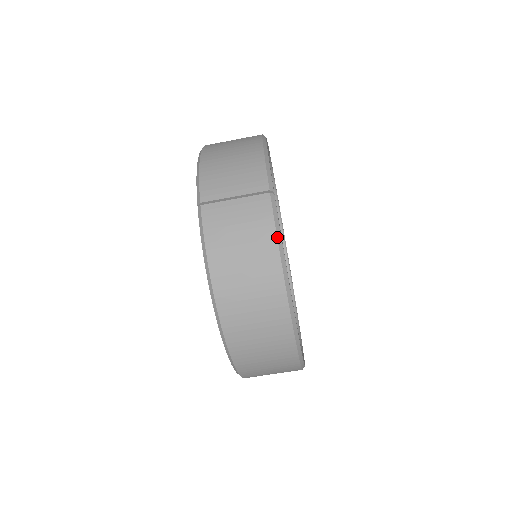
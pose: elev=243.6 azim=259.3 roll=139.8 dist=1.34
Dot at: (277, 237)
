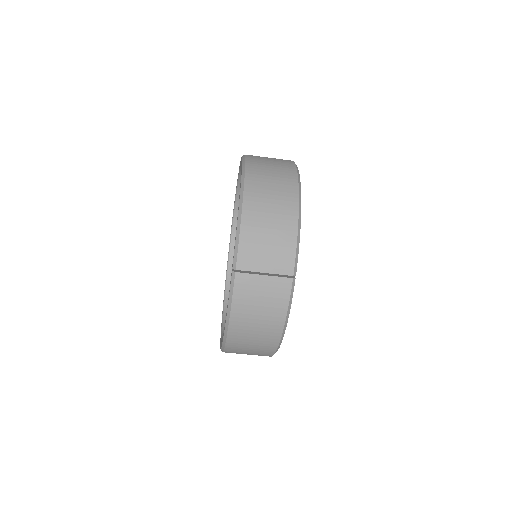
Dot at: (287, 313)
